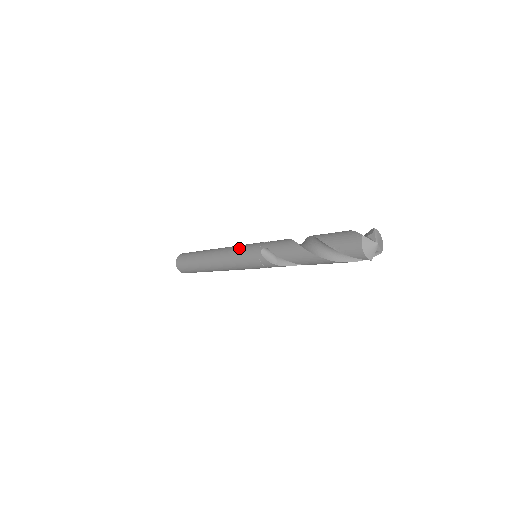
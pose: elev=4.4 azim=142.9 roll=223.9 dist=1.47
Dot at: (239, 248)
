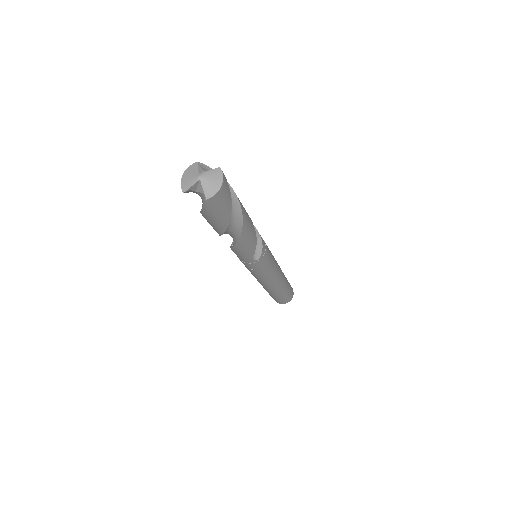
Dot at: occluded
